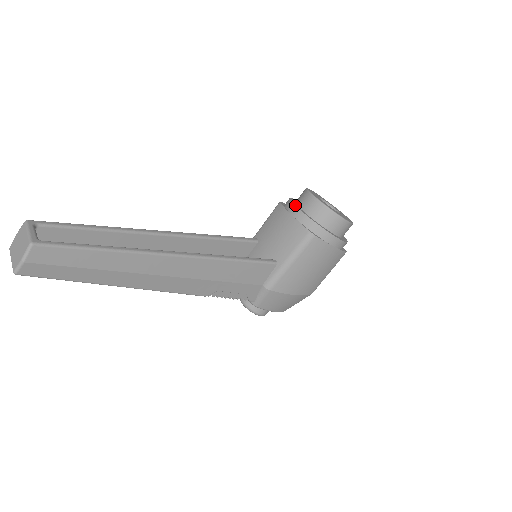
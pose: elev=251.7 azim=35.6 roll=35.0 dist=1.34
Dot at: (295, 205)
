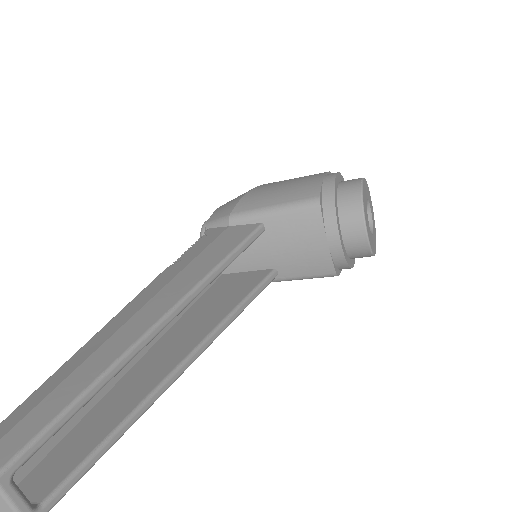
Dot at: (340, 238)
